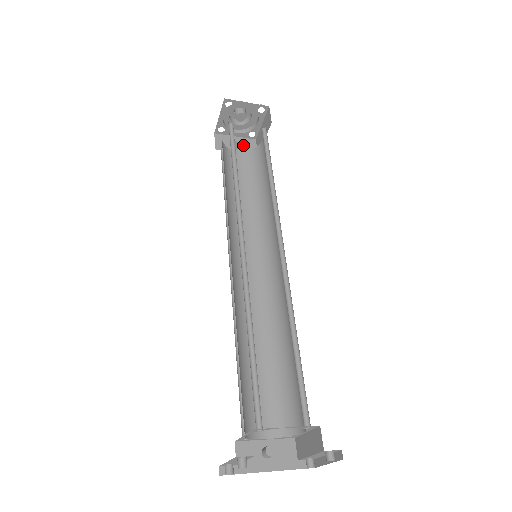
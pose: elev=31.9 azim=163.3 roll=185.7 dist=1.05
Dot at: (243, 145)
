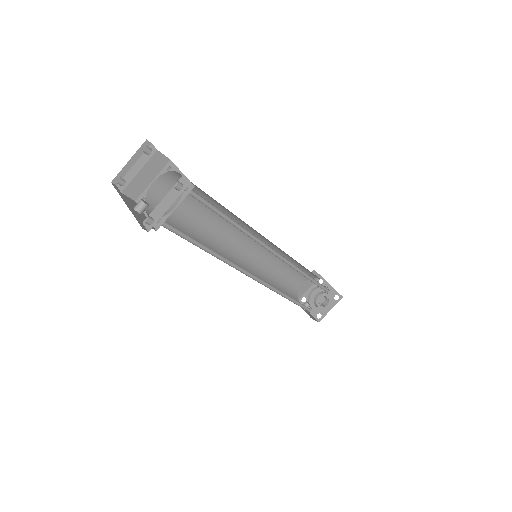
Dot at: (308, 313)
